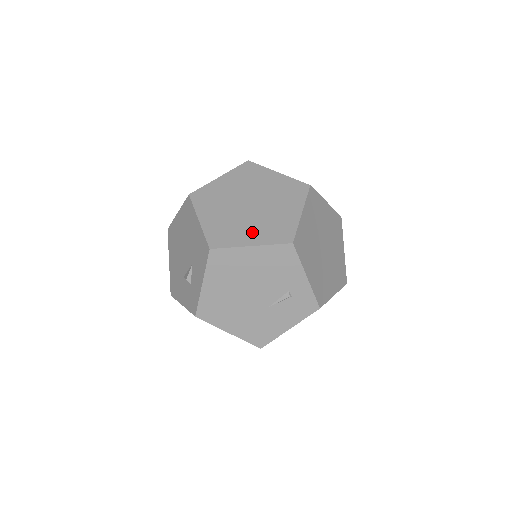
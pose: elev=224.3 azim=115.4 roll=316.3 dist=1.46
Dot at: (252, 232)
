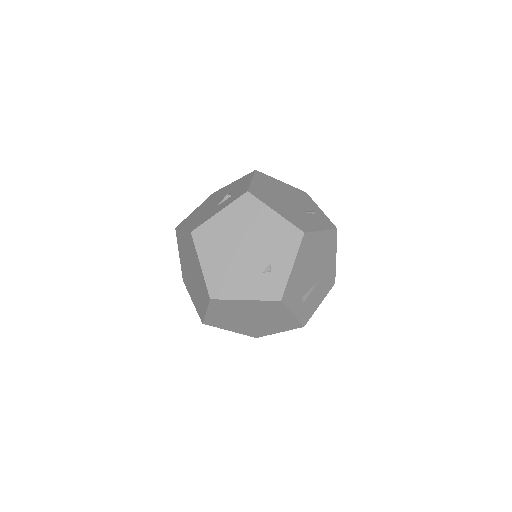
Dot at: occluded
